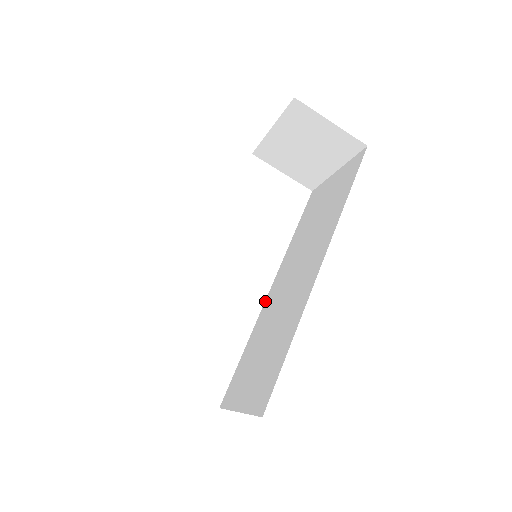
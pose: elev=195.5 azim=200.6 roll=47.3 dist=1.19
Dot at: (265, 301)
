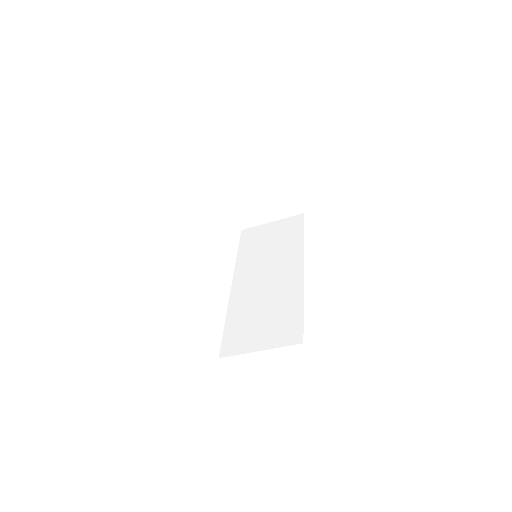
Dot at: (231, 292)
